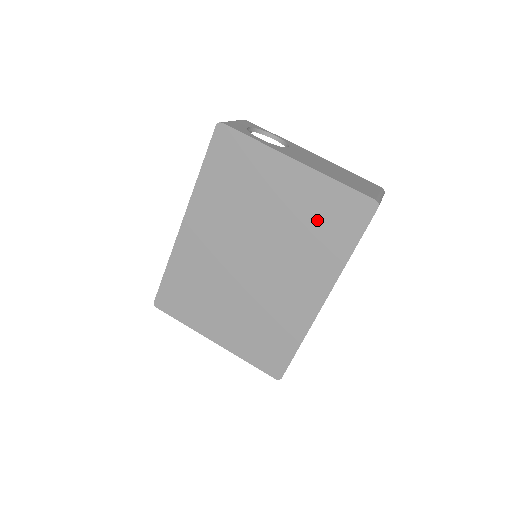
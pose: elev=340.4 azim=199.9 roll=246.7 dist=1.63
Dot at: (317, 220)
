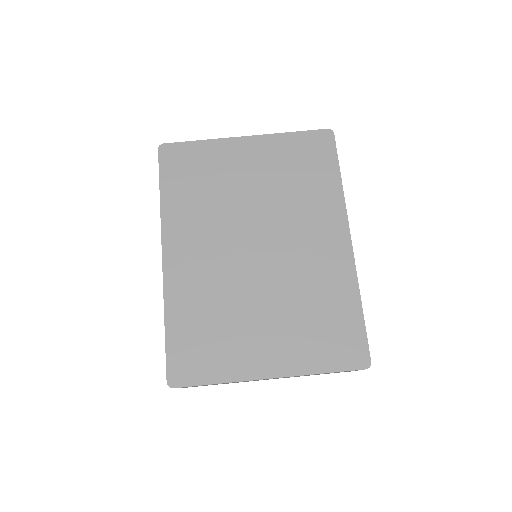
Dot at: (293, 171)
